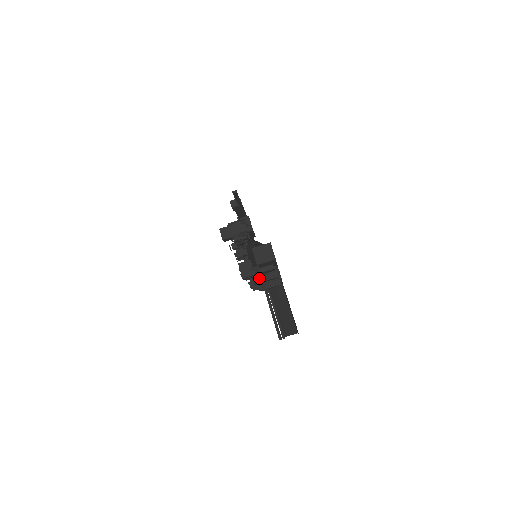
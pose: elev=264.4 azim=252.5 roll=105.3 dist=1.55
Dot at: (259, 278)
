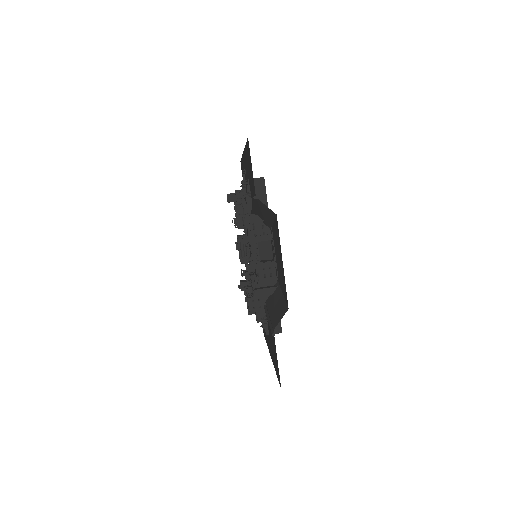
Dot at: (249, 199)
